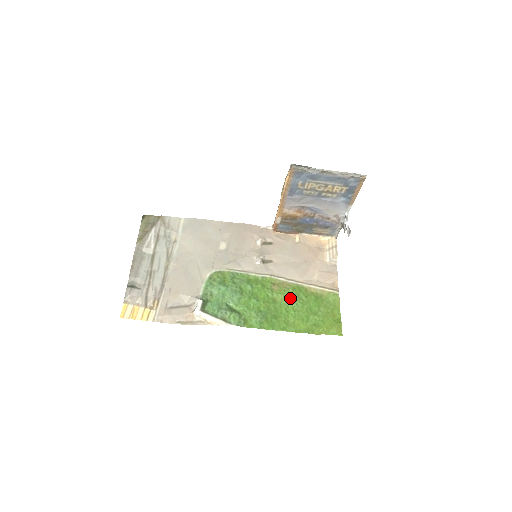
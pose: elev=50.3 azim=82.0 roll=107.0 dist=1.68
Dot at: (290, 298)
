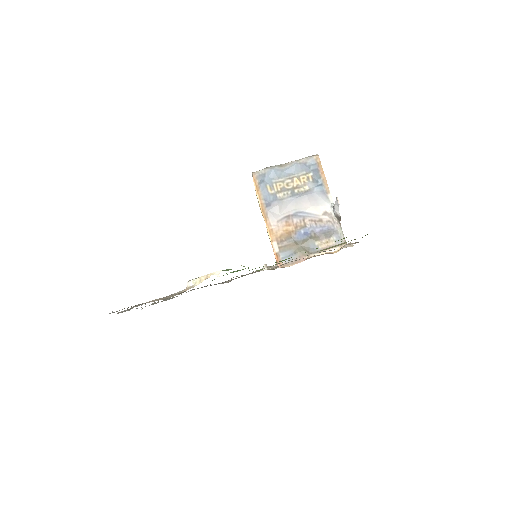
Dot at: occluded
